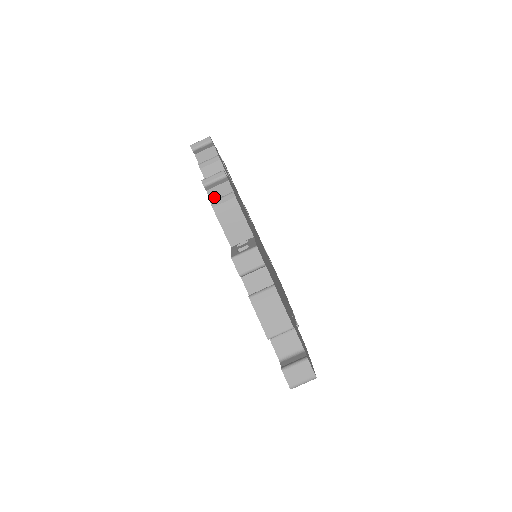
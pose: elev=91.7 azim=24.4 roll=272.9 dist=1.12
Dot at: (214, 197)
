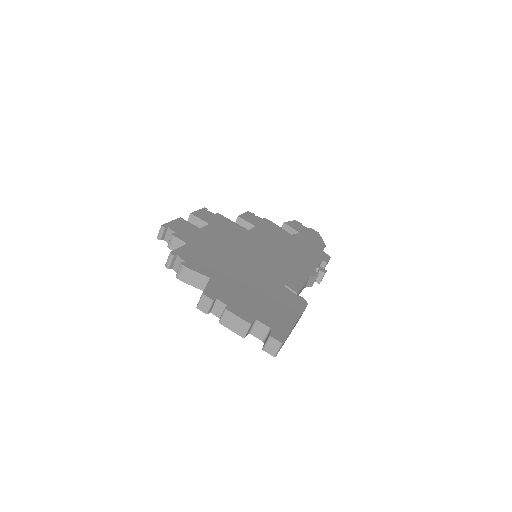
Dot at: (177, 270)
